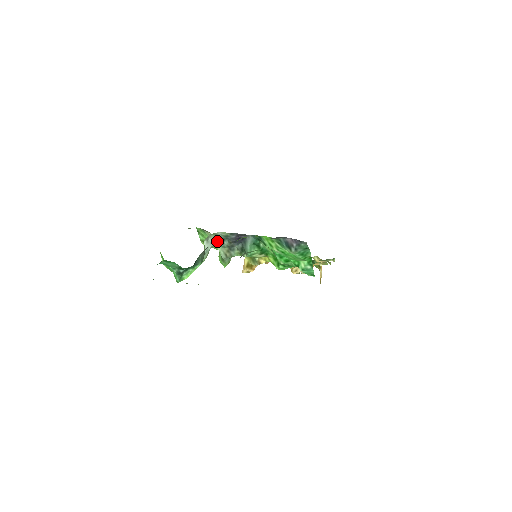
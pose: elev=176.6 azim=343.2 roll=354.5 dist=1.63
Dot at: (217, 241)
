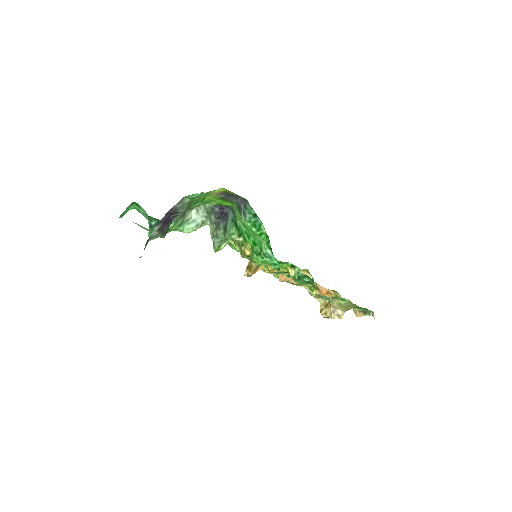
Dot at: (208, 216)
